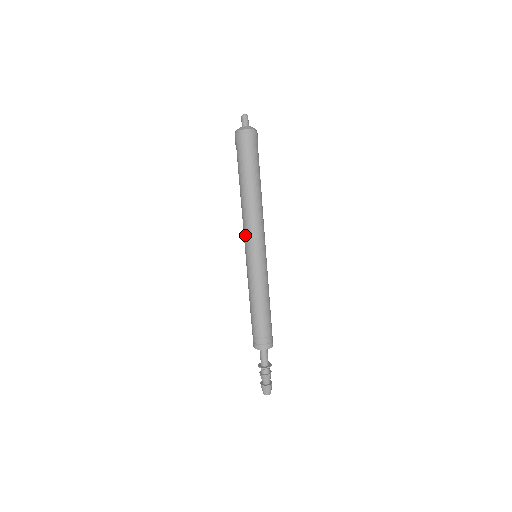
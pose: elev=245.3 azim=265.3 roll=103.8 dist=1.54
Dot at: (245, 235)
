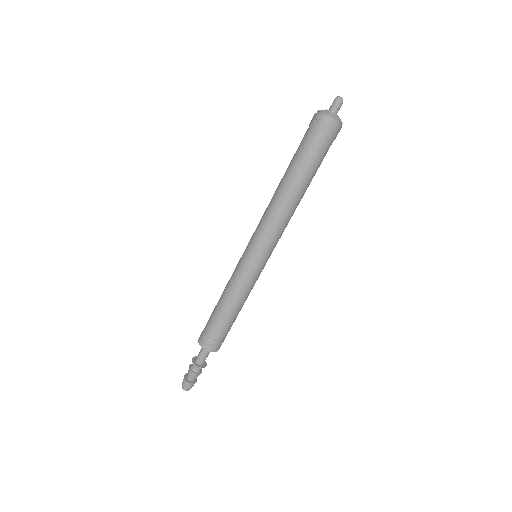
Dot at: (264, 234)
